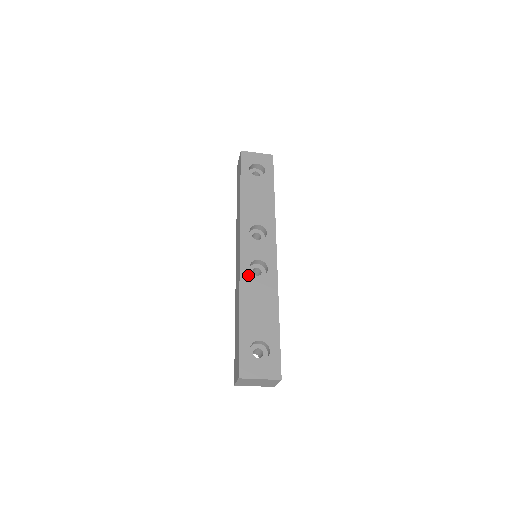
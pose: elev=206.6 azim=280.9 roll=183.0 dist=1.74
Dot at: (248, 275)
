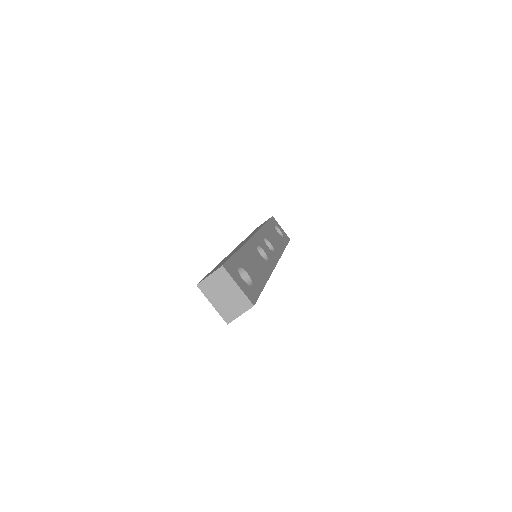
Dot at: (254, 246)
